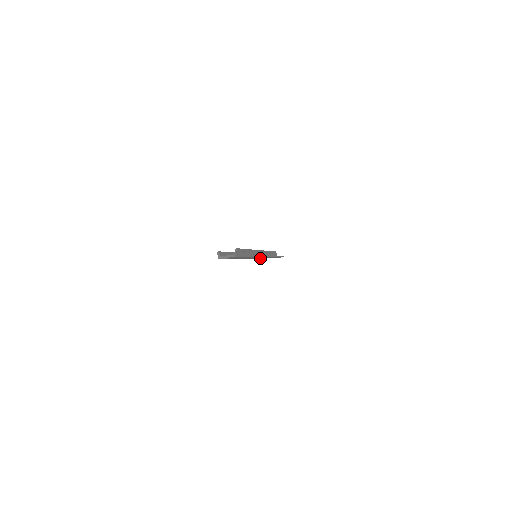
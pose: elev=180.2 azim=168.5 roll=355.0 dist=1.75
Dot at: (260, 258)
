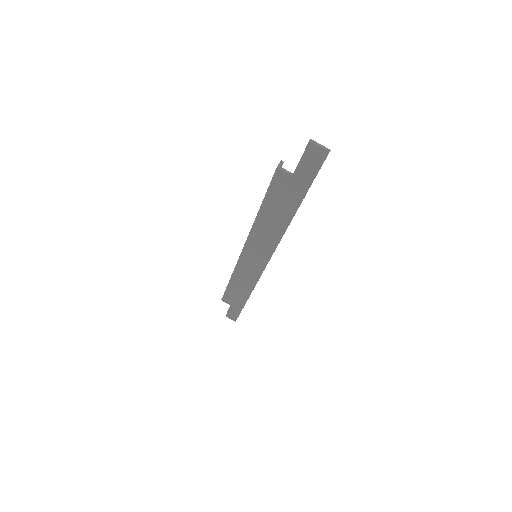
Dot at: (233, 284)
